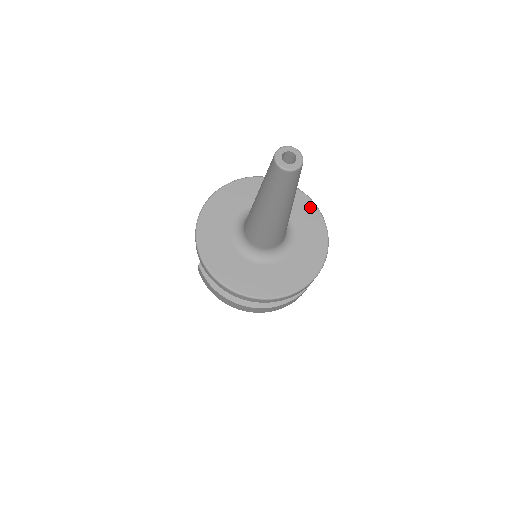
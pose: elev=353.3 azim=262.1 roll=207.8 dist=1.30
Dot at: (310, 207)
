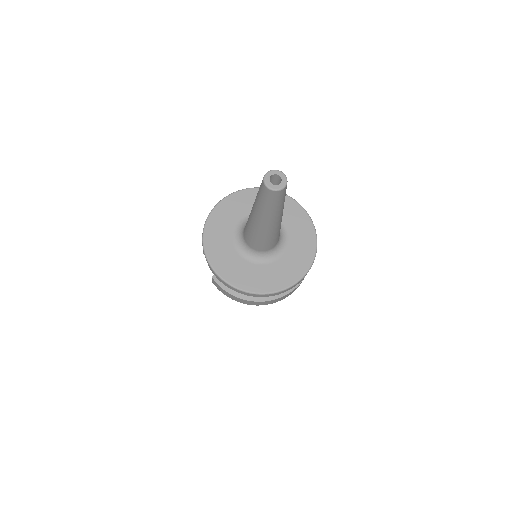
Dot at: (293, 205)
